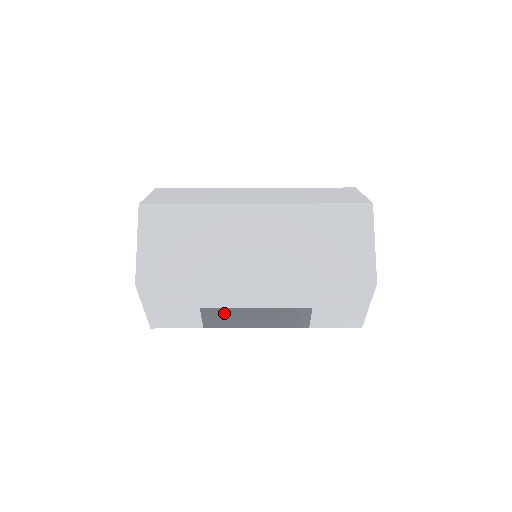
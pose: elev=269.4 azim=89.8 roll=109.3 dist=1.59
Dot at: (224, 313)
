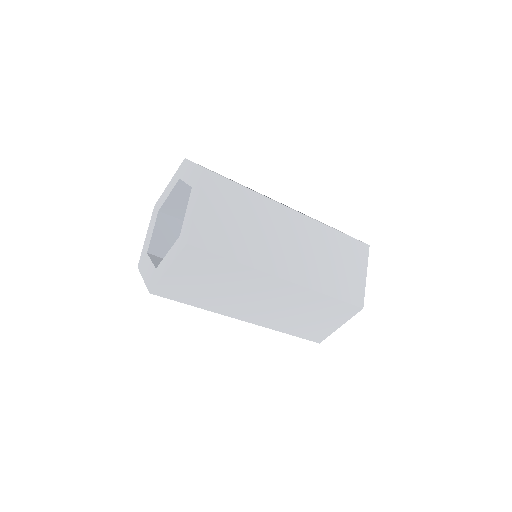
Dot at: occluded
